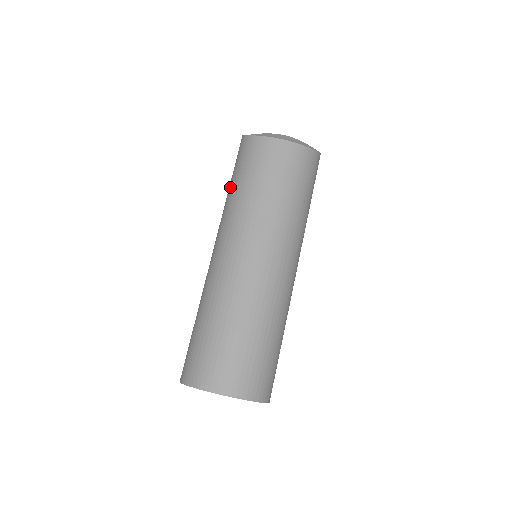
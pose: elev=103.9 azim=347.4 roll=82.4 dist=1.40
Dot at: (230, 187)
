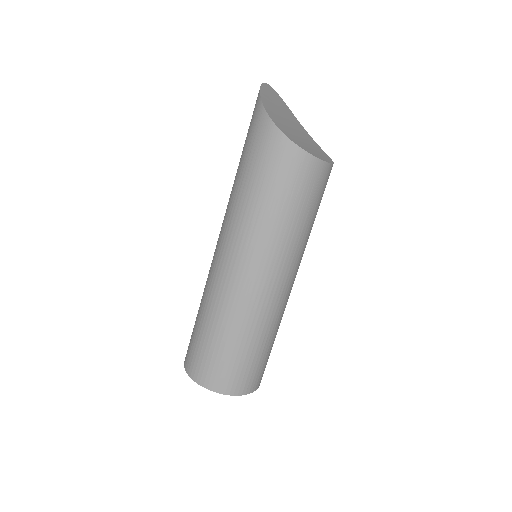
Dot at: (269, 205)
